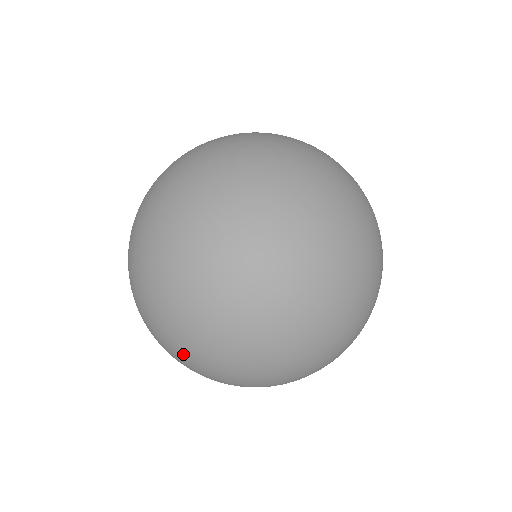
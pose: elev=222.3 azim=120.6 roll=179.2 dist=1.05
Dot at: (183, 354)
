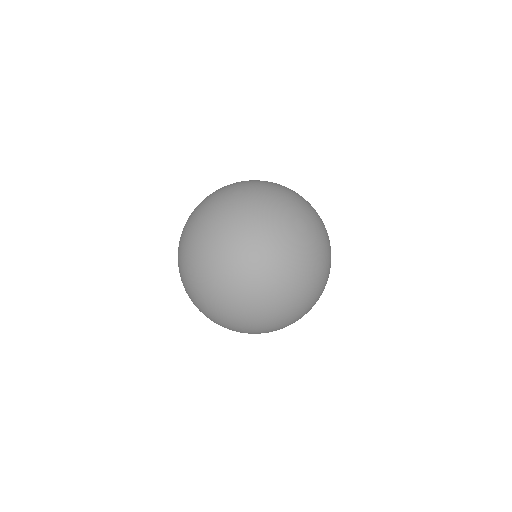
Dot at: (189, 261)
